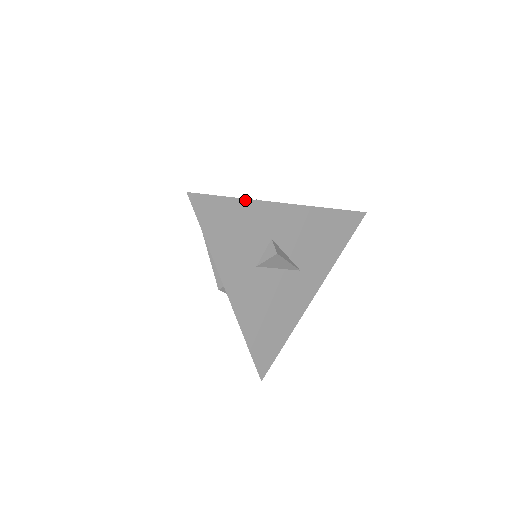
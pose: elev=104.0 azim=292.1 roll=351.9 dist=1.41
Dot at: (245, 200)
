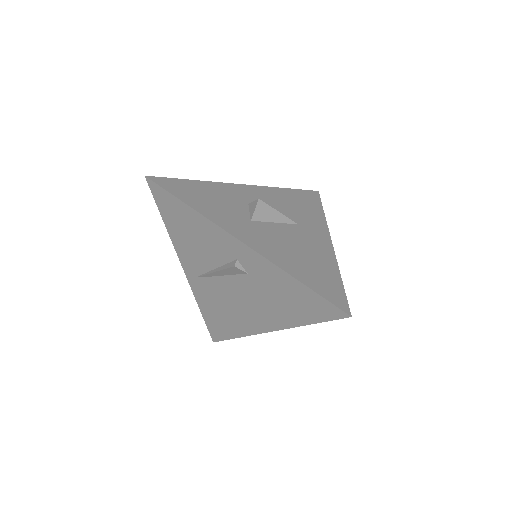
Dot at: (202, 182)
